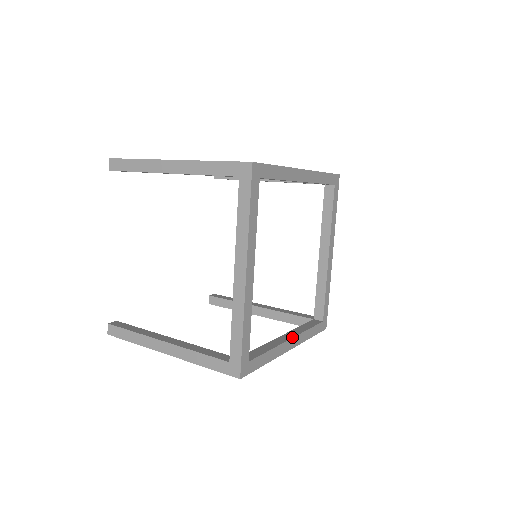
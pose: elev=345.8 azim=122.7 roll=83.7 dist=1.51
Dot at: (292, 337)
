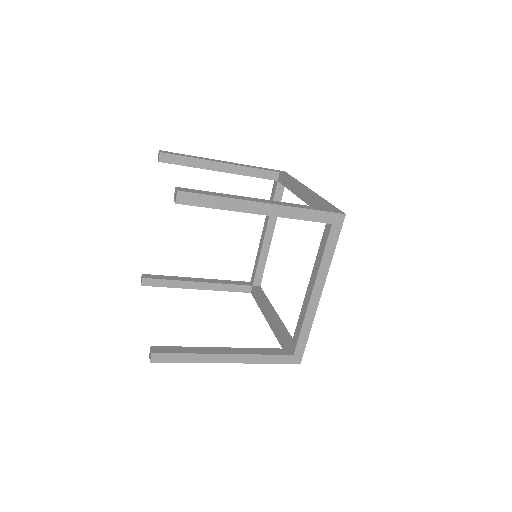
Dot at: (276, 312)
